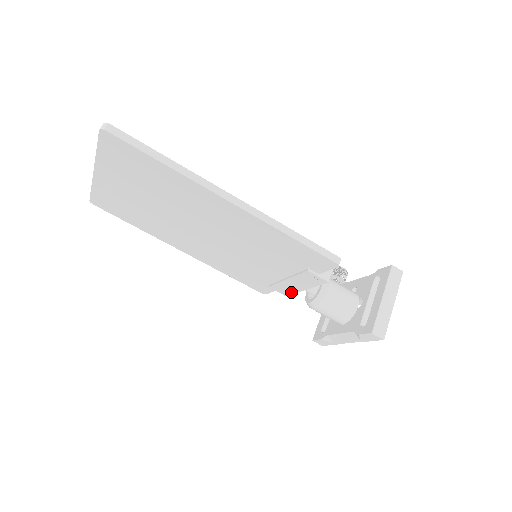
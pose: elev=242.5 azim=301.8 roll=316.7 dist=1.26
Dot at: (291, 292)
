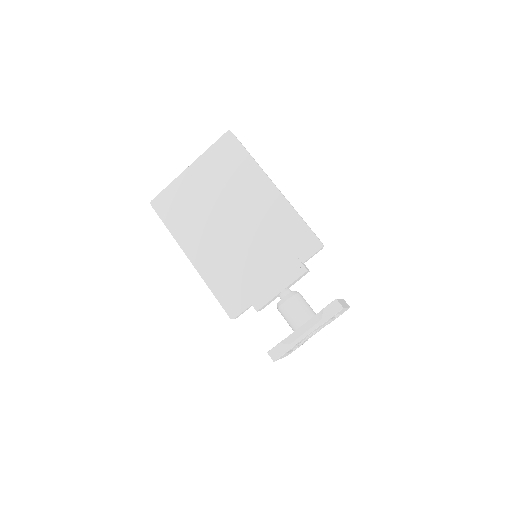
Dot at: (266, 301)
